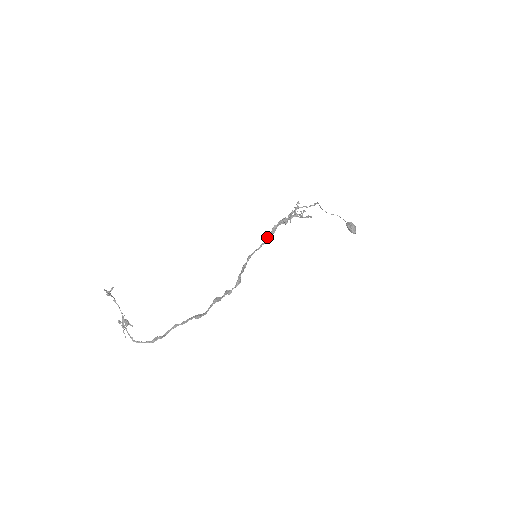
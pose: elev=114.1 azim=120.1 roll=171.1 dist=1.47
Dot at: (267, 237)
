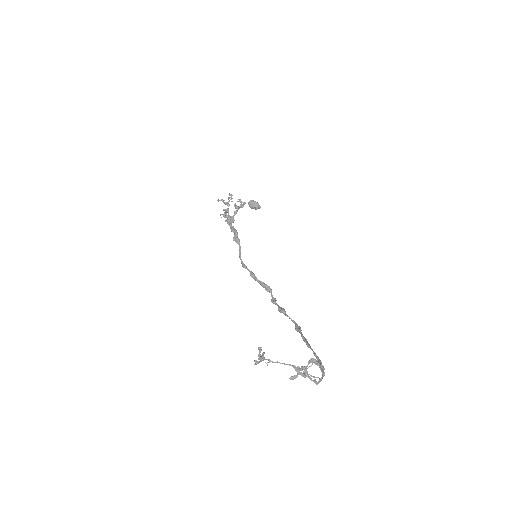
Dot at: (238, 239)
